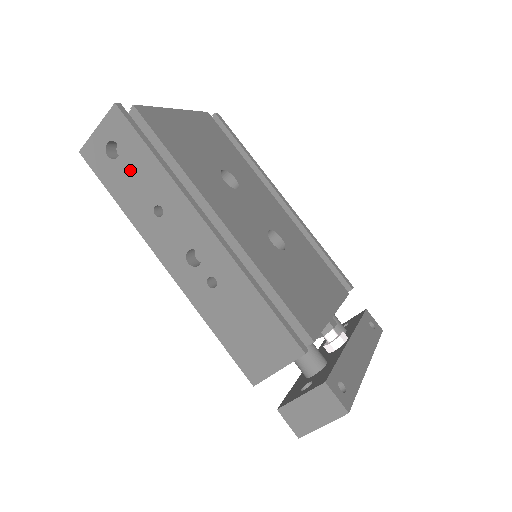
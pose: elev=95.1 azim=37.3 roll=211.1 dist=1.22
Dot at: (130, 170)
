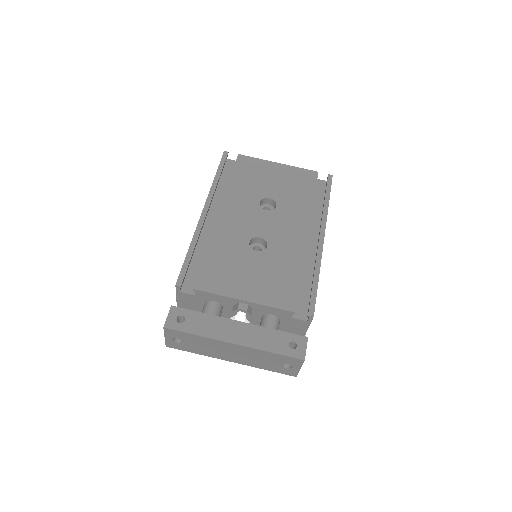
Dot at: occluded
